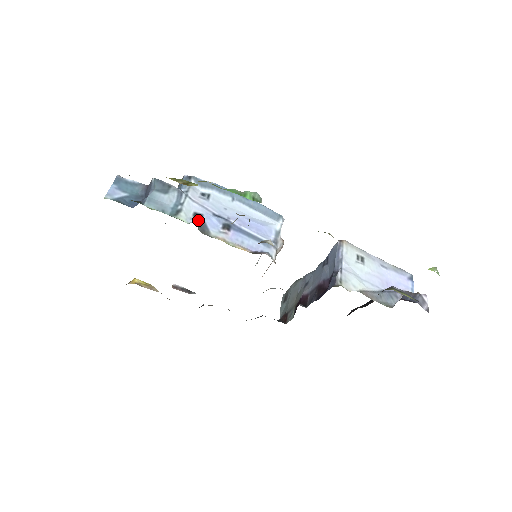
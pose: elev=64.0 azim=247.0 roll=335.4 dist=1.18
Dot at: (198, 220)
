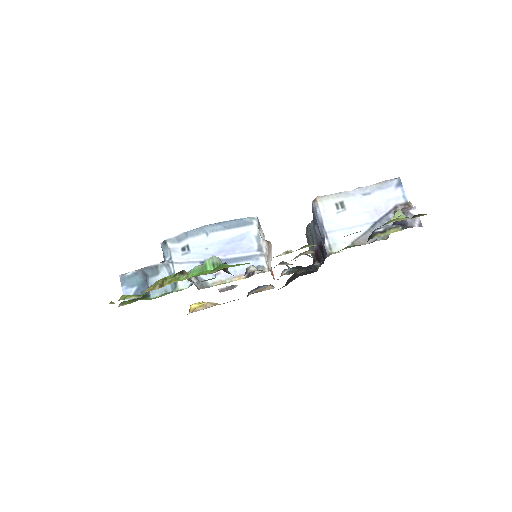
Dot at: occluded
